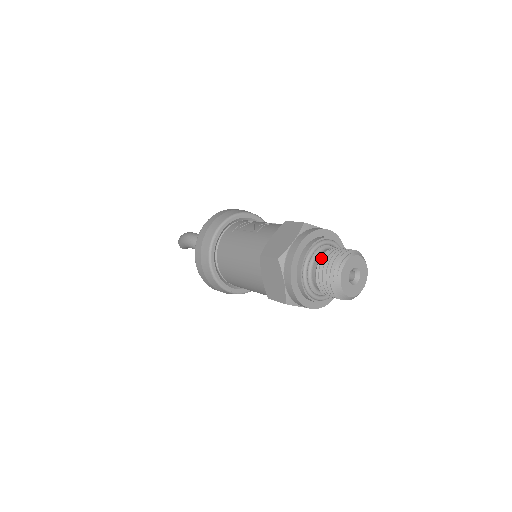
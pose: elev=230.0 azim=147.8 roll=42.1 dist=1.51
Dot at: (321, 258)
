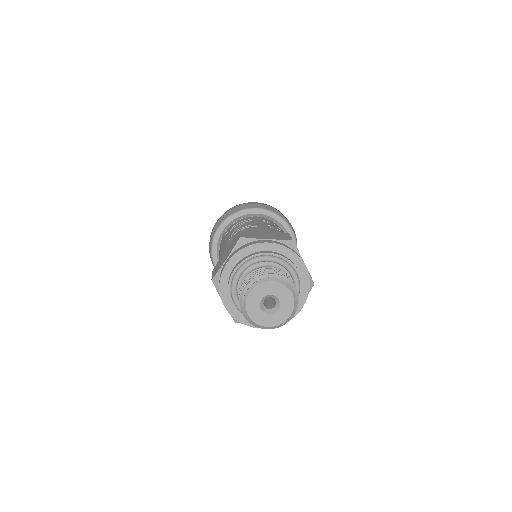
Dot at: (243, 281)
